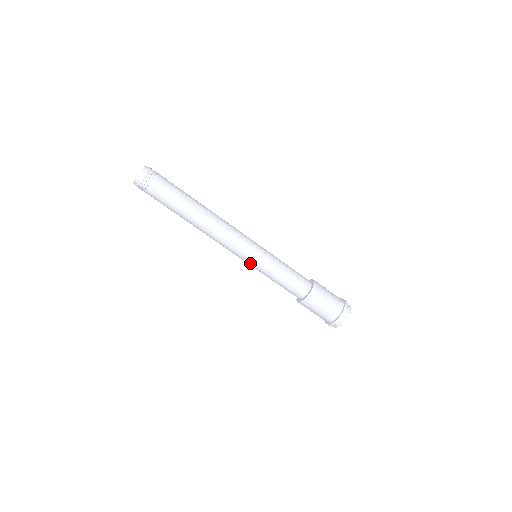
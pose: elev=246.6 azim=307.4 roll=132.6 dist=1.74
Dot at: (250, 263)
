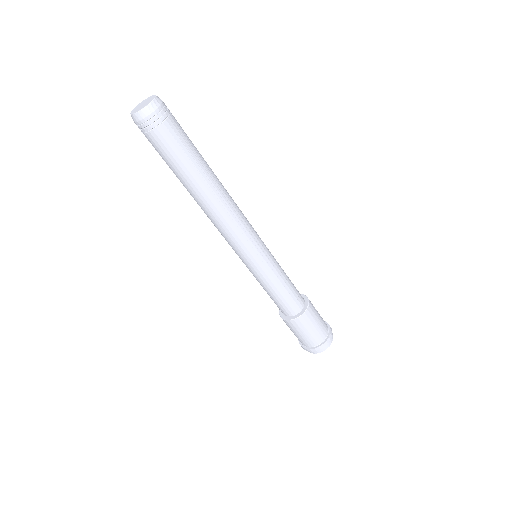
Dot at: (244, 263)
